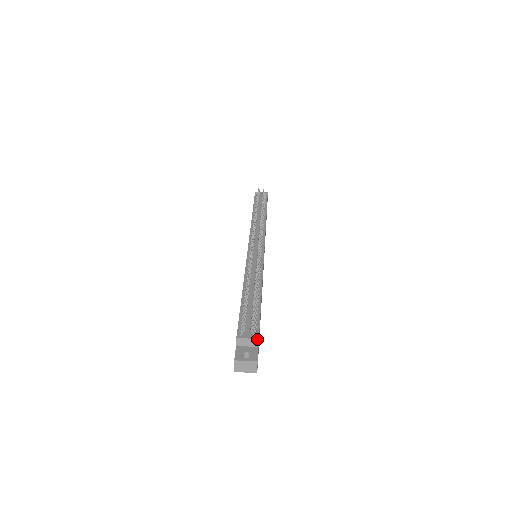
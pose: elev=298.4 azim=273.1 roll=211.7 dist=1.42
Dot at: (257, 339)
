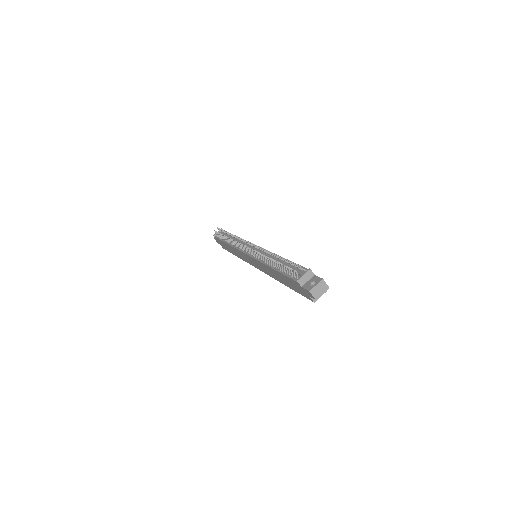
Dot at: (309, 270)
